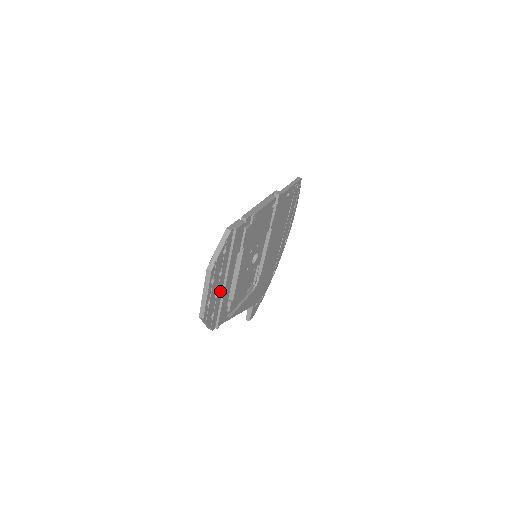
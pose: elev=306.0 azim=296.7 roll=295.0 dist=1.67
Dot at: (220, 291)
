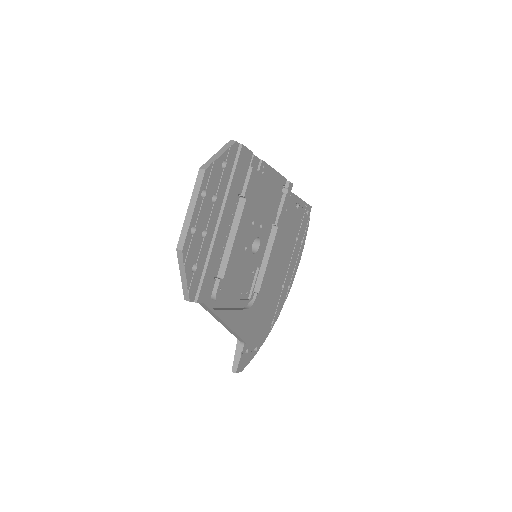
Dot at: (210, 234)
